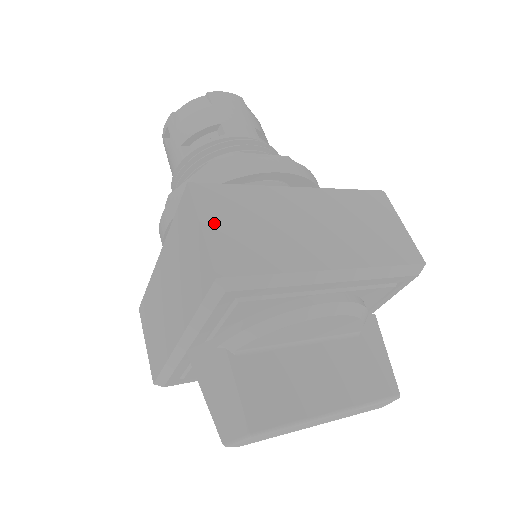
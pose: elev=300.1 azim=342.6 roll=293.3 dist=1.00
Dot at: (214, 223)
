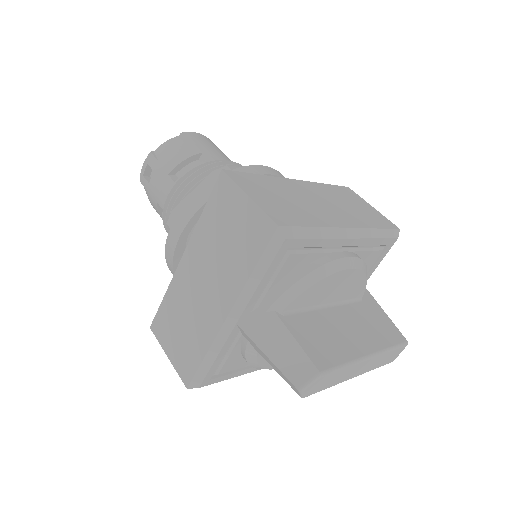
Dot at: (255, 194)
